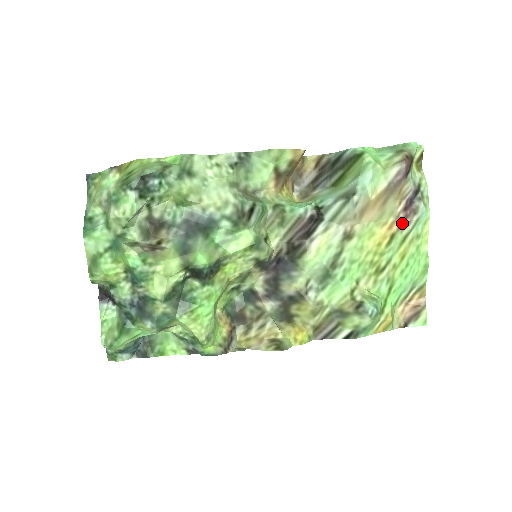
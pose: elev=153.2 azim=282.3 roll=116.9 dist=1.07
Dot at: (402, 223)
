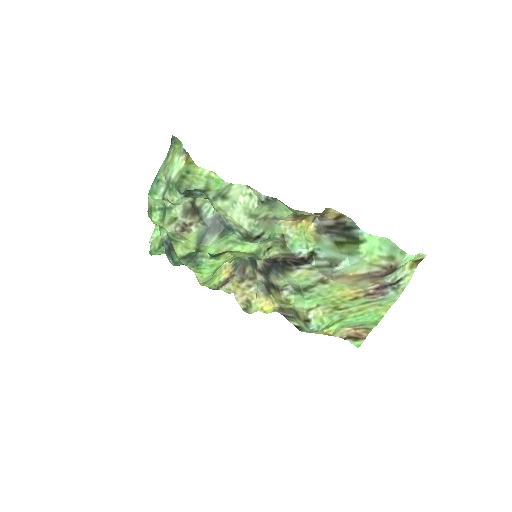
Dot at: (369, 295)
